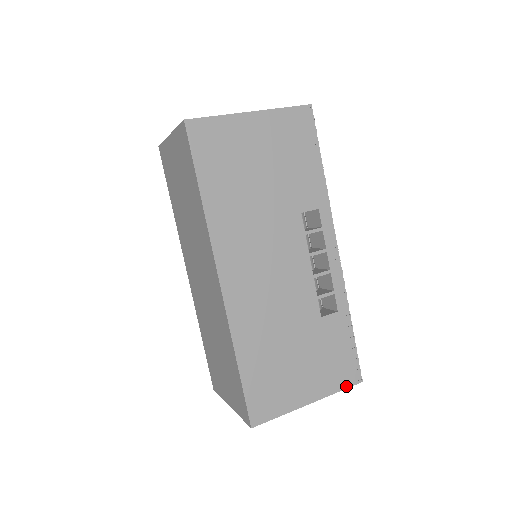
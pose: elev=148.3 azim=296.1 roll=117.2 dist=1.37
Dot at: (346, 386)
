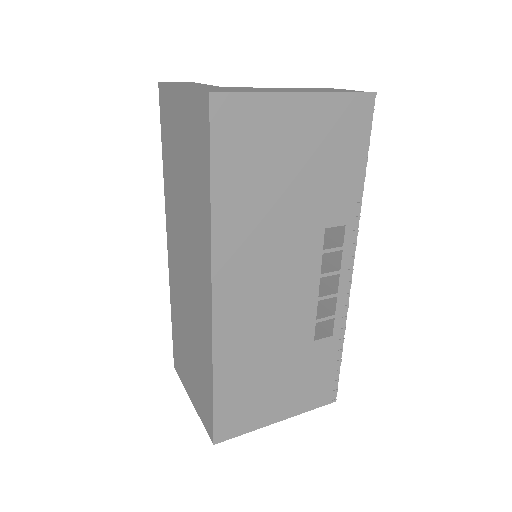
Dot at: (319, 405)
